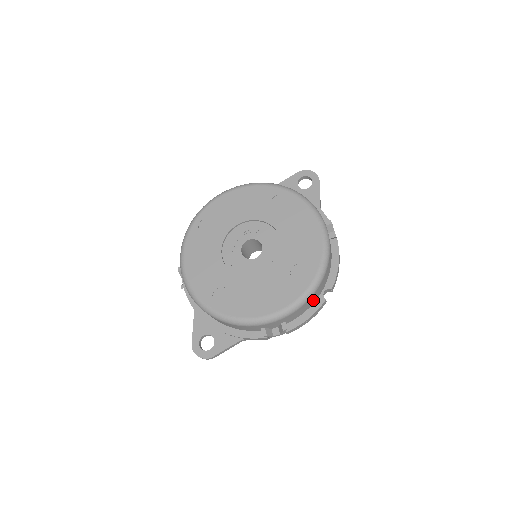
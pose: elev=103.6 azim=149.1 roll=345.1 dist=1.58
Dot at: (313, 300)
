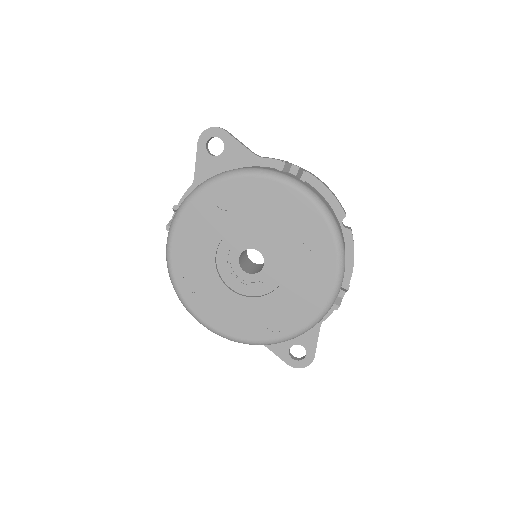
Dot at: occluded
